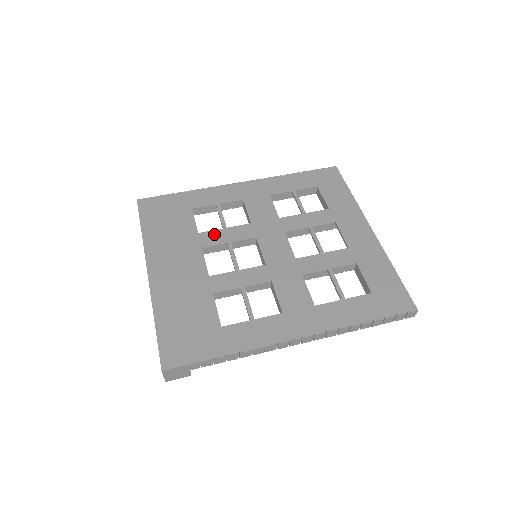
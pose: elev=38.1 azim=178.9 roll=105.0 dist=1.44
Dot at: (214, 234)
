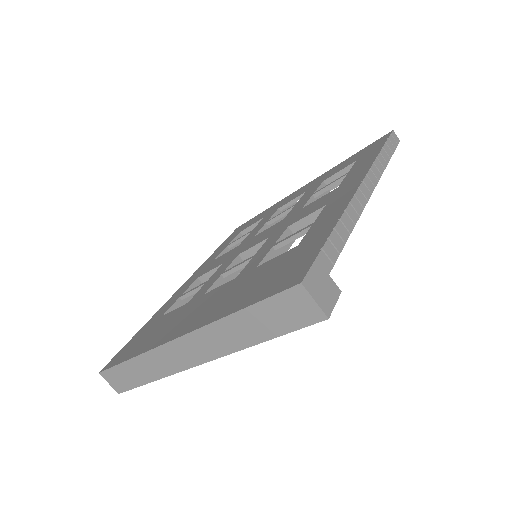
Dot at: (202, 288)
